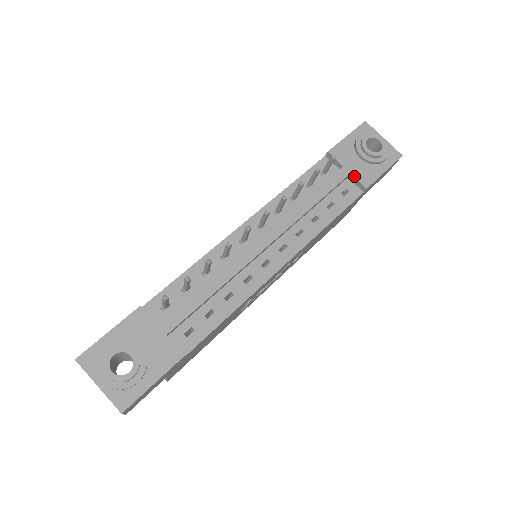
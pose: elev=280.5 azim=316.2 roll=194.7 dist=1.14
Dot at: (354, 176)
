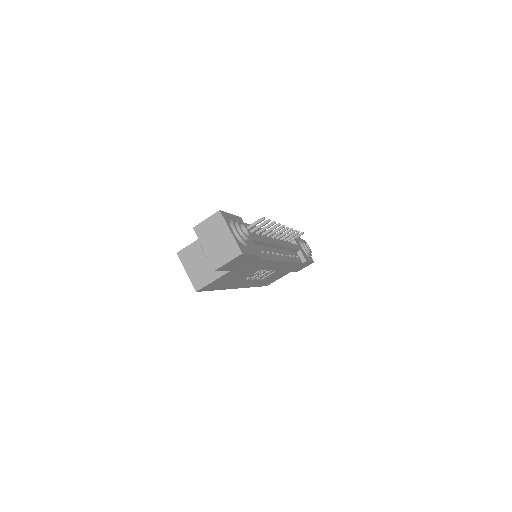
Dot at: (302, 252)
